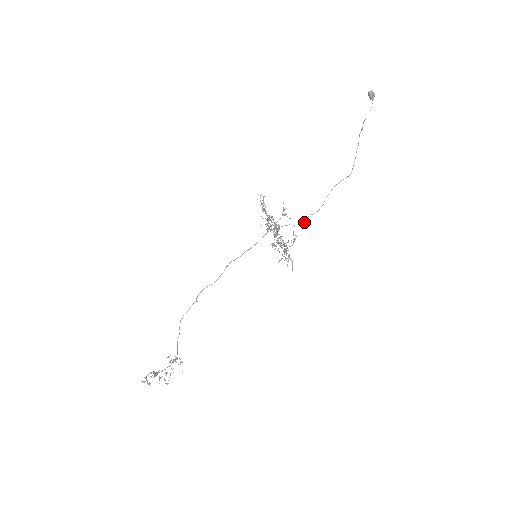
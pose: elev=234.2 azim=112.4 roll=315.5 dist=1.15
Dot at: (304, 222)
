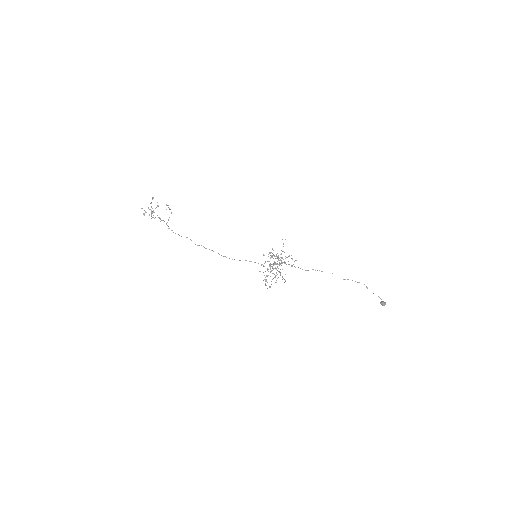
Dot at: occluded
